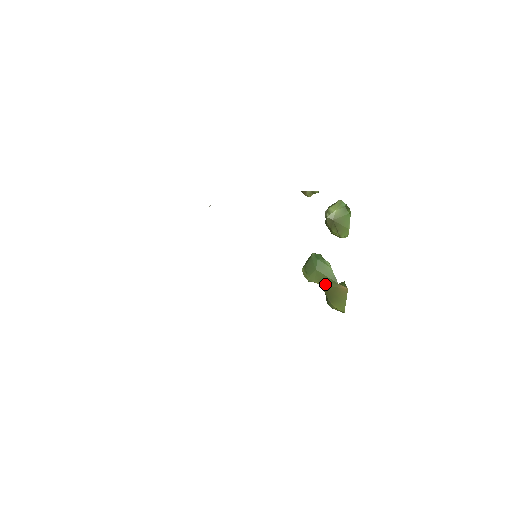
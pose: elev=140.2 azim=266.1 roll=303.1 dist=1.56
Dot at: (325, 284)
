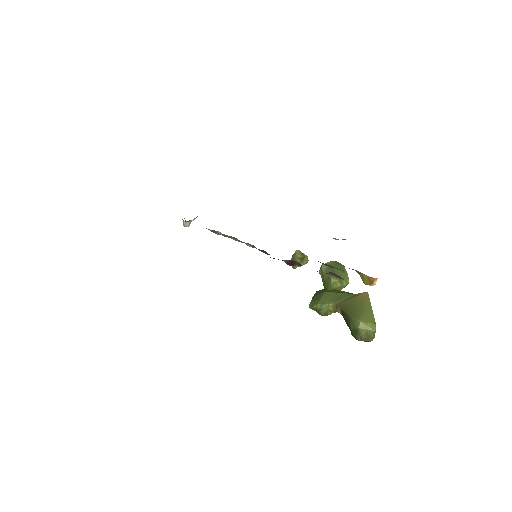
Dot at: (340, 301)
